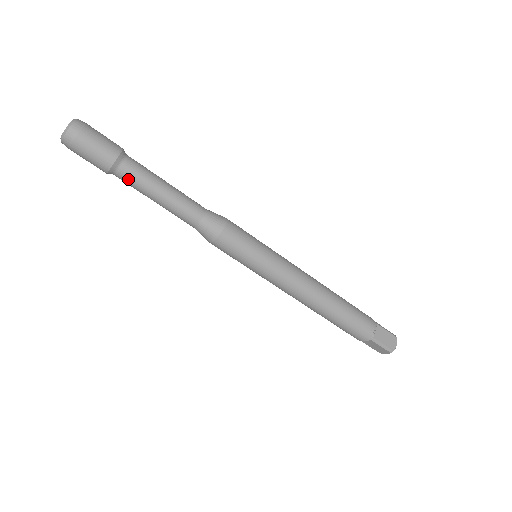
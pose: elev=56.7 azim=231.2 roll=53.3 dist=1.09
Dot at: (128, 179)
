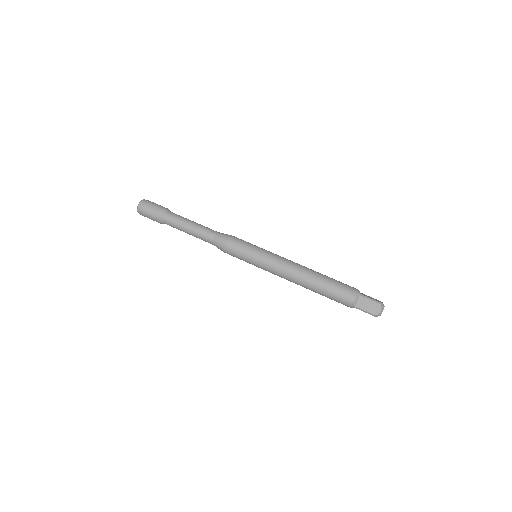
Dot at: (173, 218)
